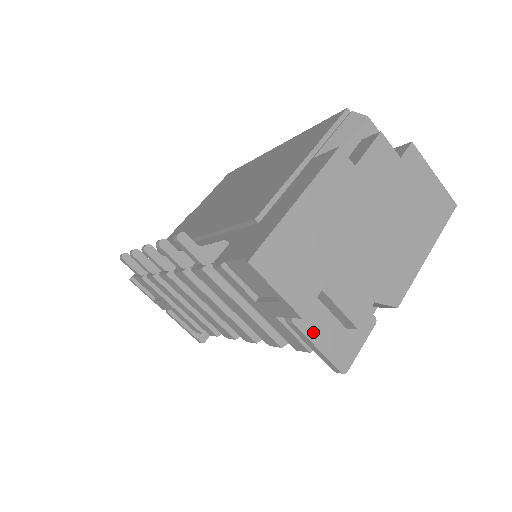
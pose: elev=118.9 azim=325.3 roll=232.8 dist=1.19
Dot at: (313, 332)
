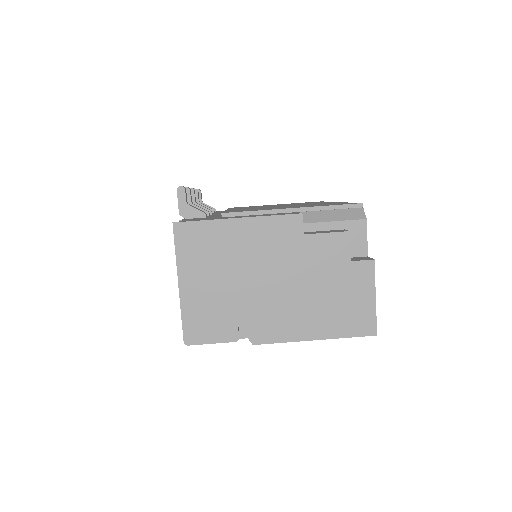
Dot at: (187, 301)
